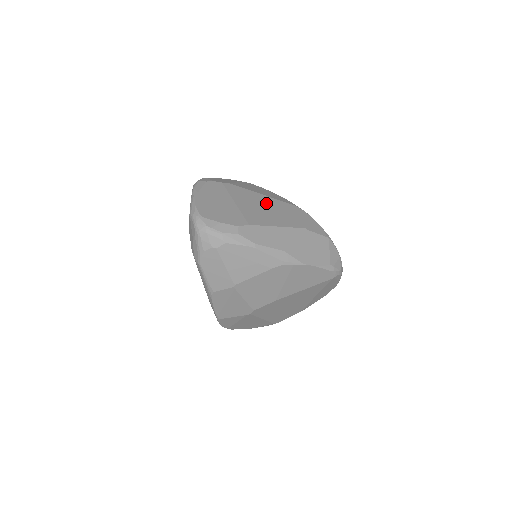
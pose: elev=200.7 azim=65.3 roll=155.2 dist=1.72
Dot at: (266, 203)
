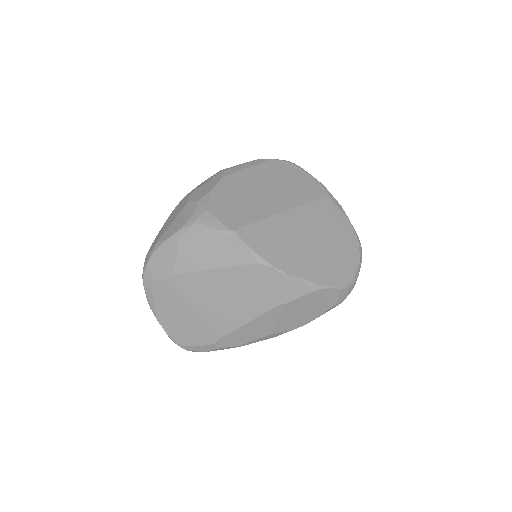
Dot at: (223, 286)
